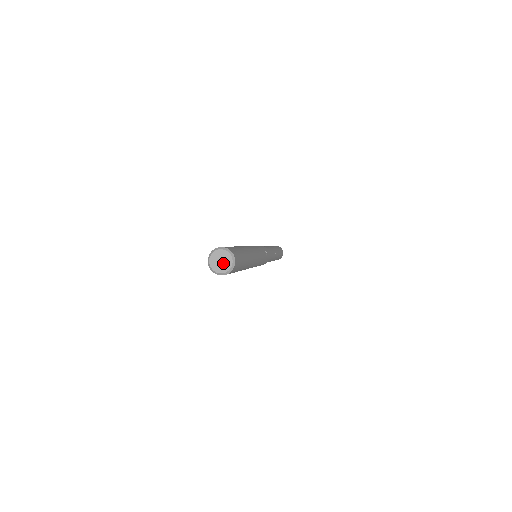
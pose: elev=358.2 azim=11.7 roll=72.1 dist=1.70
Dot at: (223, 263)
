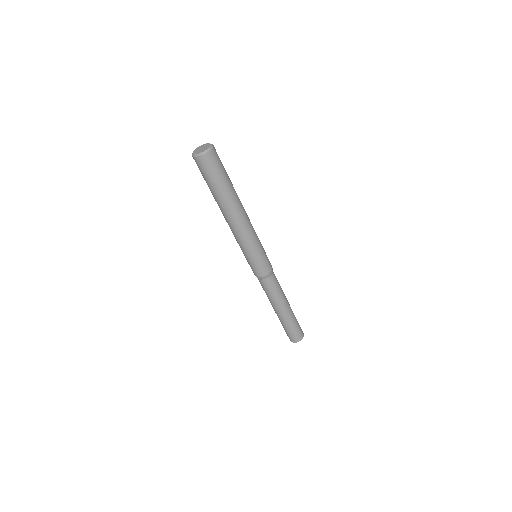
Dot at: (203, 148)
